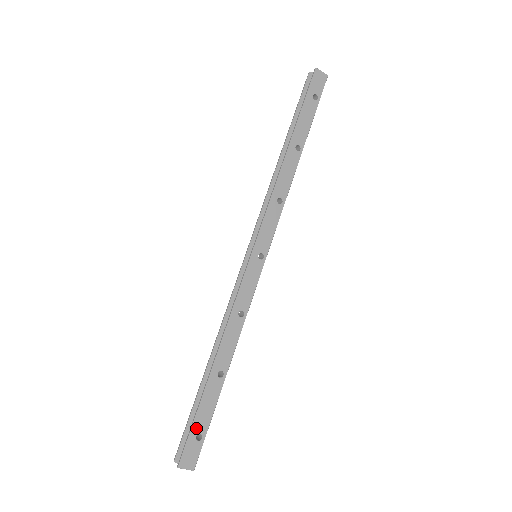
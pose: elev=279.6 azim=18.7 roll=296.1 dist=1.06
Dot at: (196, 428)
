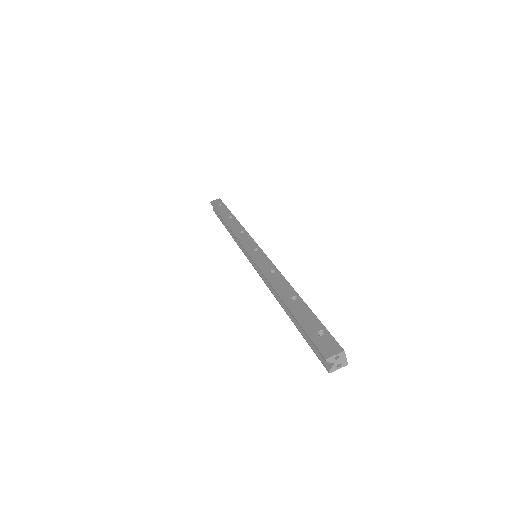
Dot at: (311, 331)
